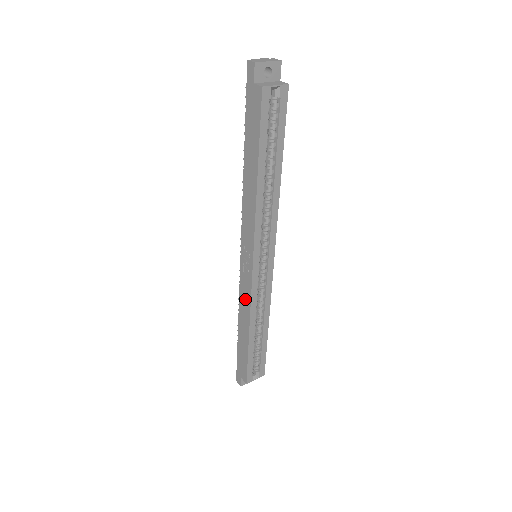
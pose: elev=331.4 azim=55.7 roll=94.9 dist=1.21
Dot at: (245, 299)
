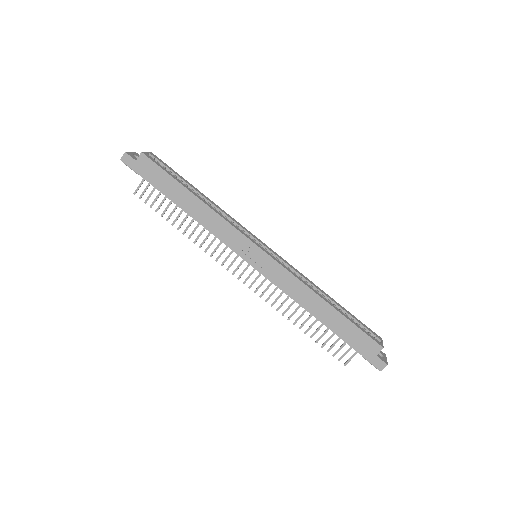
Dot at: (289, 284)
